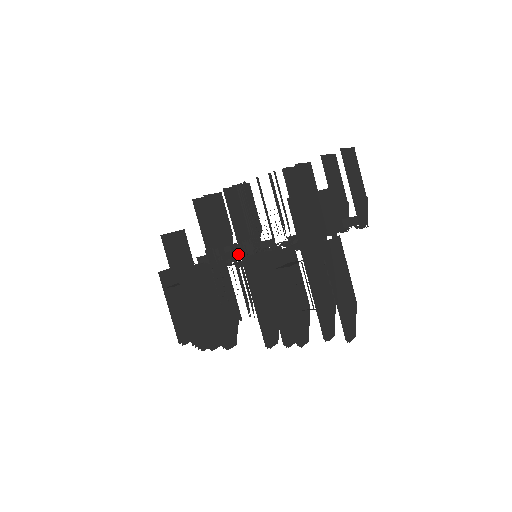
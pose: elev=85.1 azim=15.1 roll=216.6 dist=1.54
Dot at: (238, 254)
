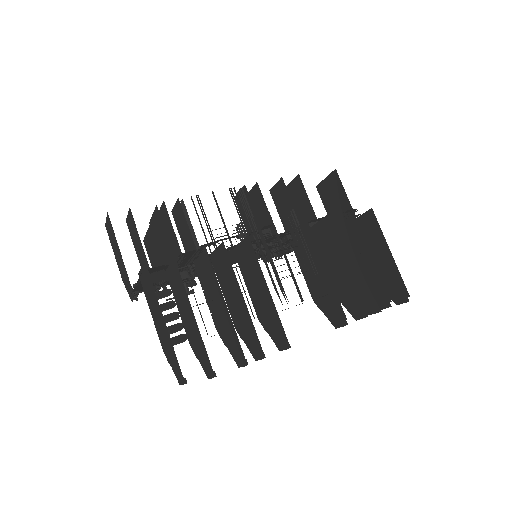
Dot at: (292, 221)
